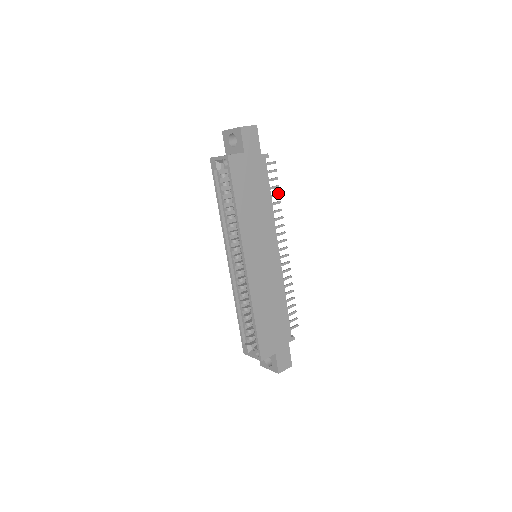
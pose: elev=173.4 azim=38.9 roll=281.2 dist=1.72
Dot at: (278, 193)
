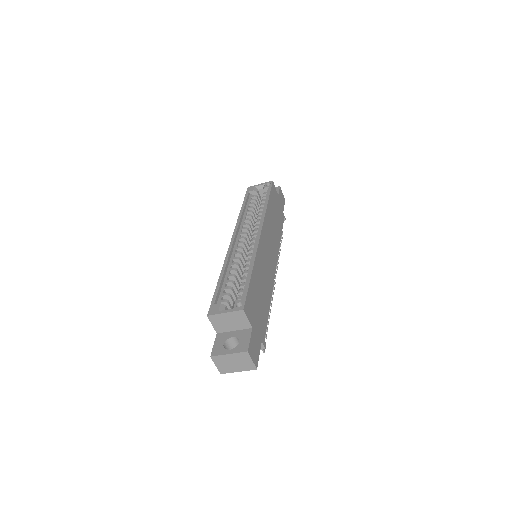
Dot at: occluded
